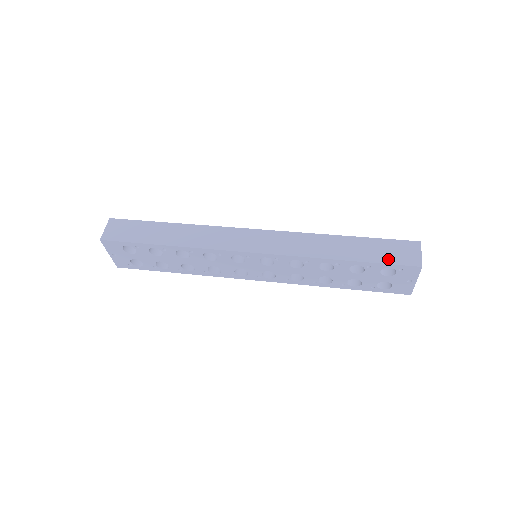
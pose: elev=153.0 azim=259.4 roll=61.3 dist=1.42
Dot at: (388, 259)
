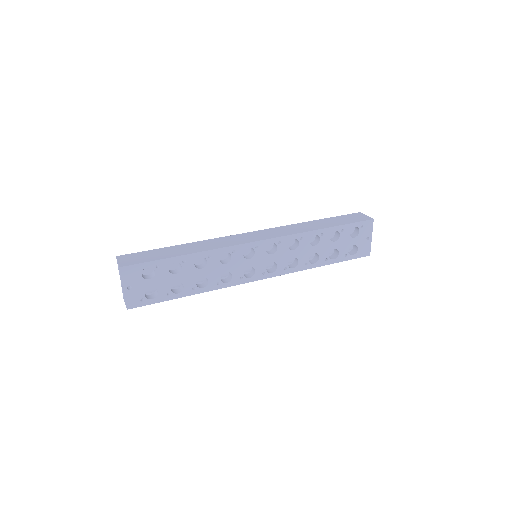
Dot at: (351, 221)
